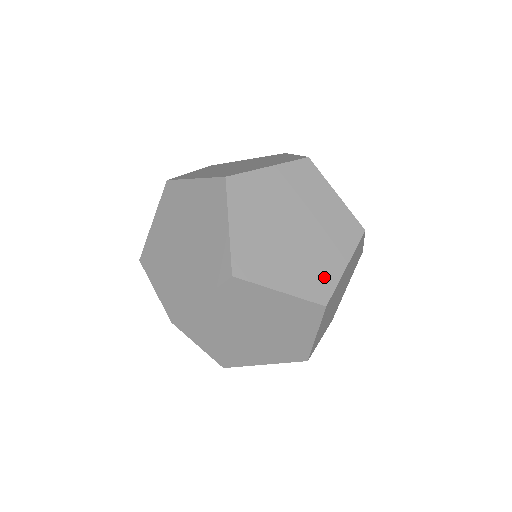
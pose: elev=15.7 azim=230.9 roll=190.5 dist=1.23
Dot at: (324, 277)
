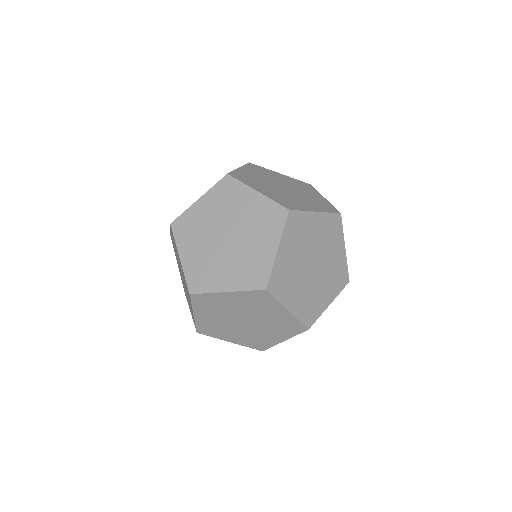
Dot at: occluded
